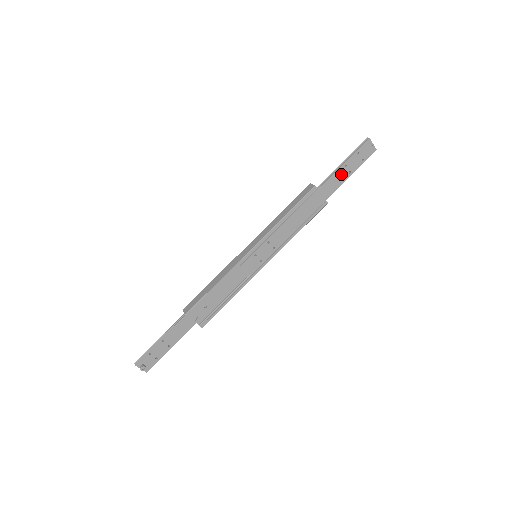
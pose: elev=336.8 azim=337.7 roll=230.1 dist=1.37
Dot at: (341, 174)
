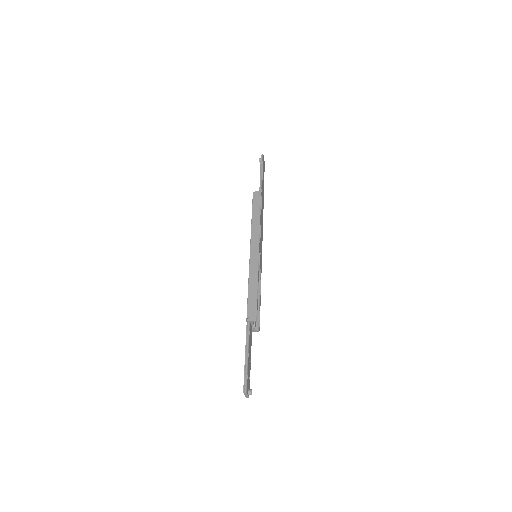
Dot at: (263, 181)
